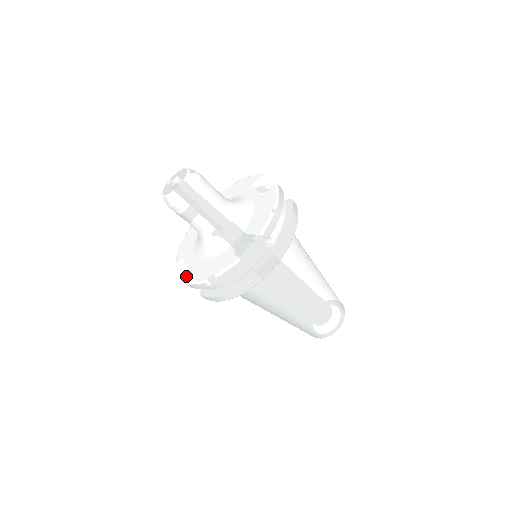
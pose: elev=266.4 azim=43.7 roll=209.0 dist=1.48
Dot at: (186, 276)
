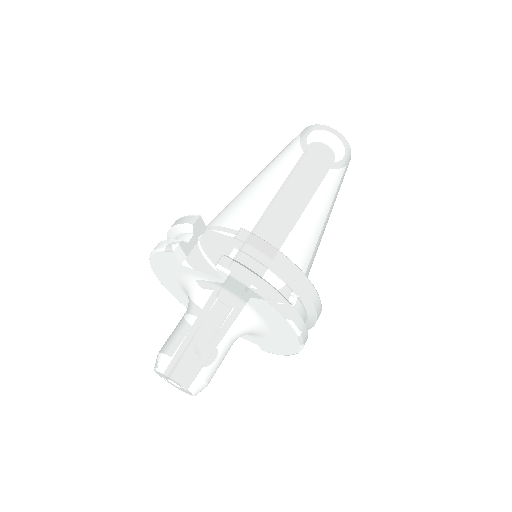
Dot at: occluded
